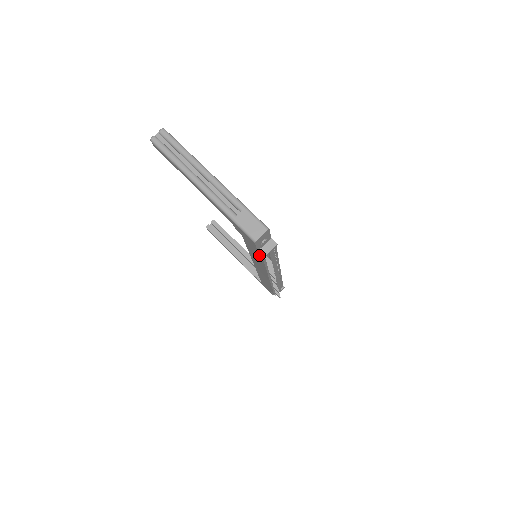
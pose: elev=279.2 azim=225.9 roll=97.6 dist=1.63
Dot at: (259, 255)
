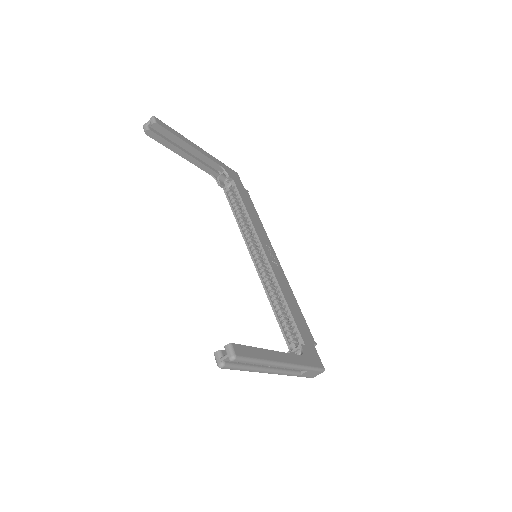
Dot at: occluded
